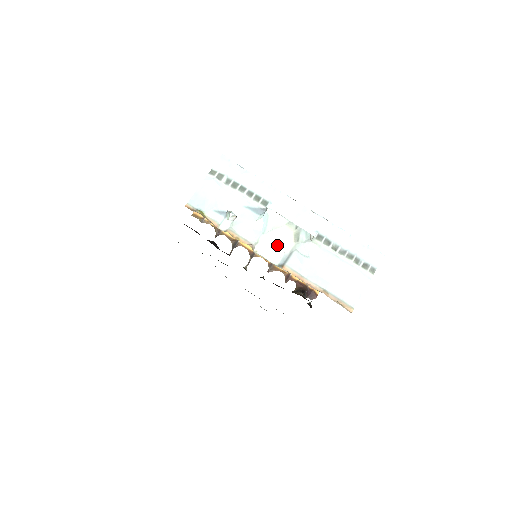
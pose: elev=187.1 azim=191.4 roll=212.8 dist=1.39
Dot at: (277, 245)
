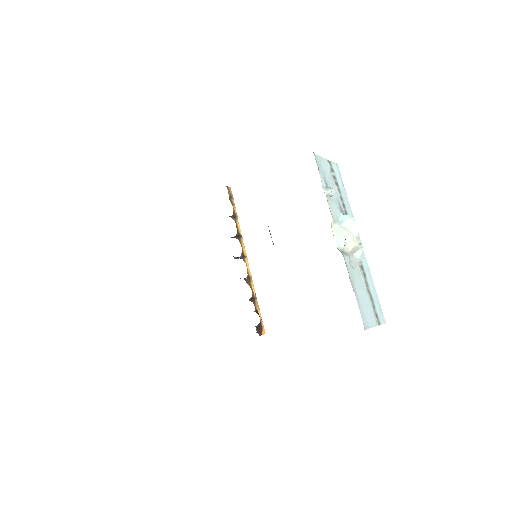
Dot at: (343, 239)
